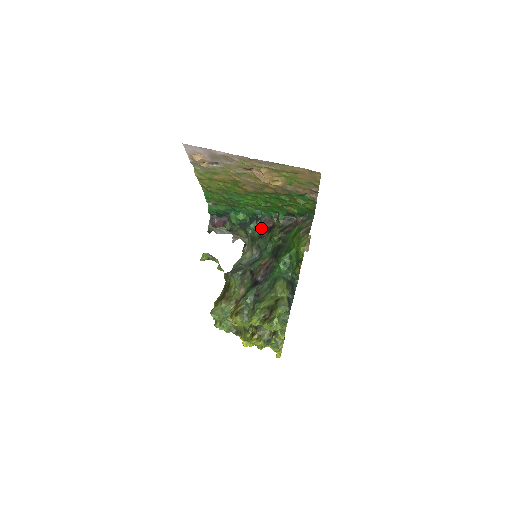
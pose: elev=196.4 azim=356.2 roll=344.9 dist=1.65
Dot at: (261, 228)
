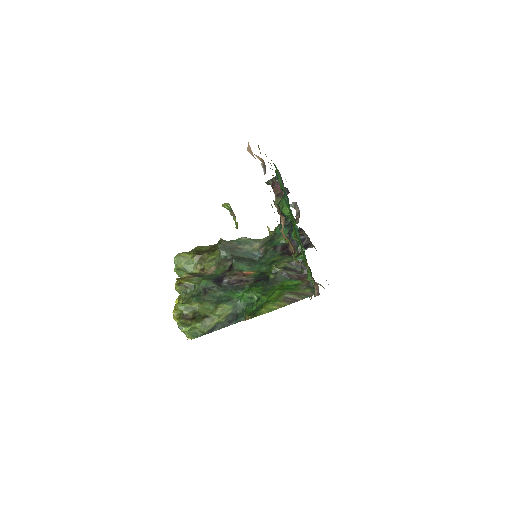
Dot at: (285, 241)
